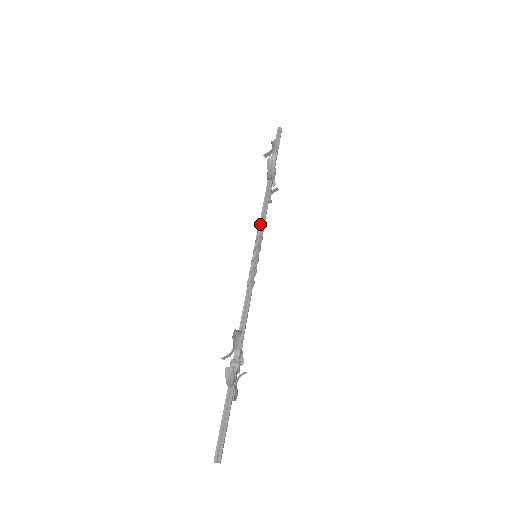
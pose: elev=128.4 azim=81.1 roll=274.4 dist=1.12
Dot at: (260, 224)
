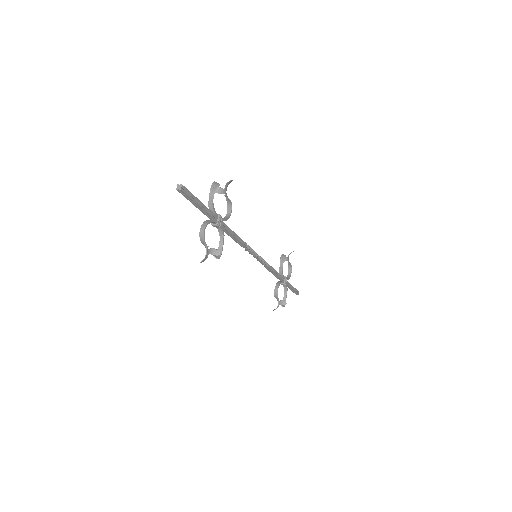
Dot at: occluded
